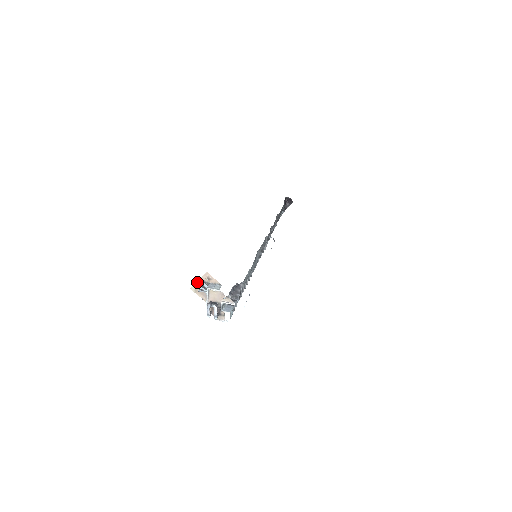
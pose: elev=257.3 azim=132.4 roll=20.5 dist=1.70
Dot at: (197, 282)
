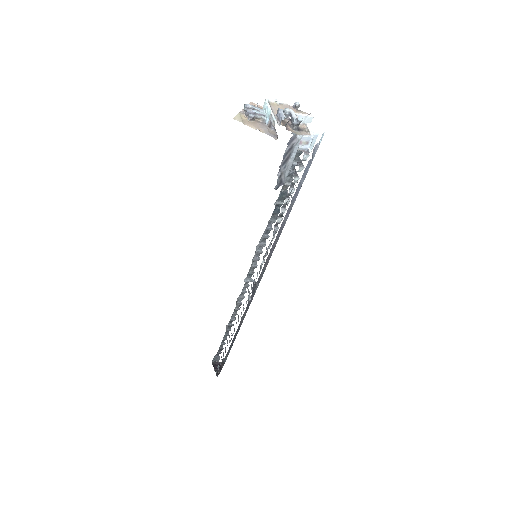
Dot at: (244, 104)
